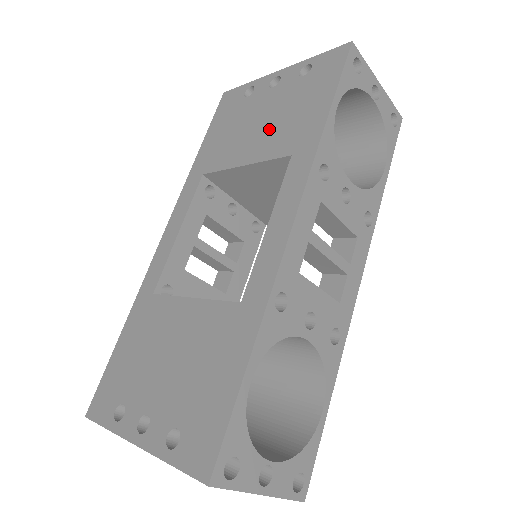
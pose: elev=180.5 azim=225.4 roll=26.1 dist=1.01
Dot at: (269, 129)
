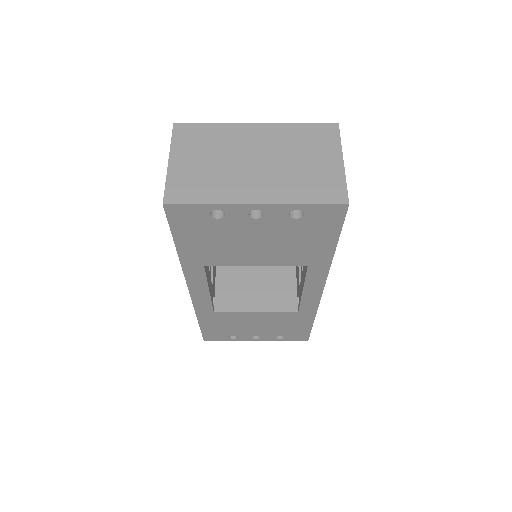
Dot at: (273, 250)
